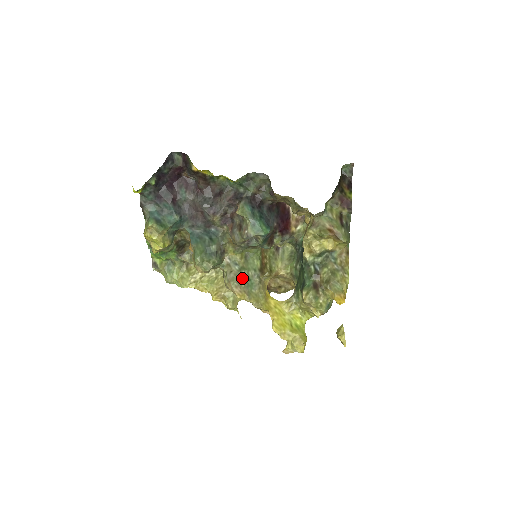
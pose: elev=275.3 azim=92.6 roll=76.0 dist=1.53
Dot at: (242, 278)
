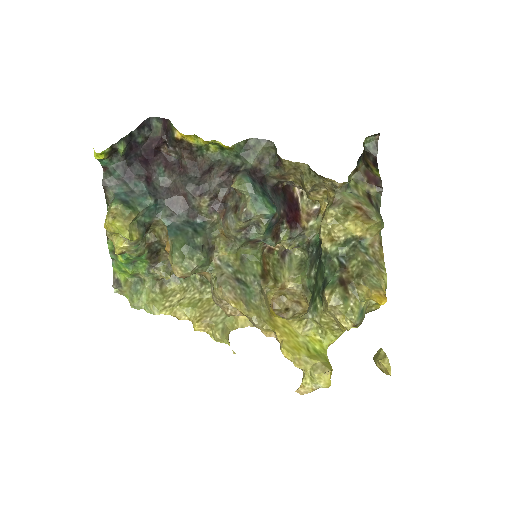
Dot at: (237, 282)
